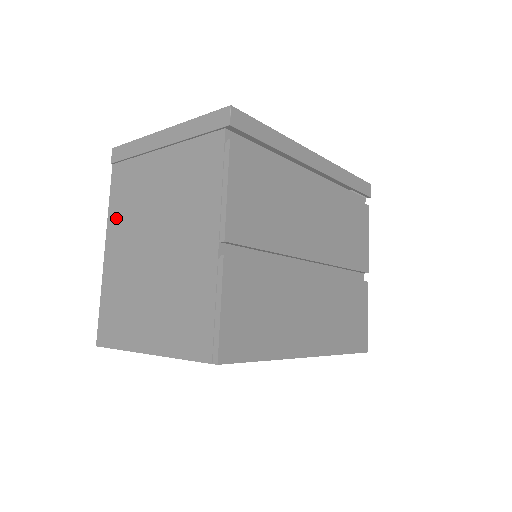
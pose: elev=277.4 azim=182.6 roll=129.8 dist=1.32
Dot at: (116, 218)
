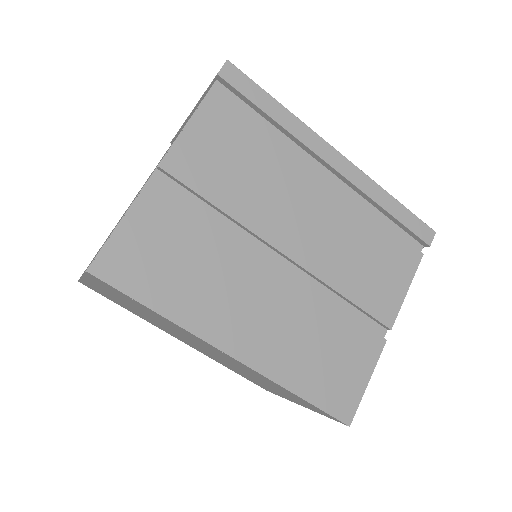
Dot at: occluded
